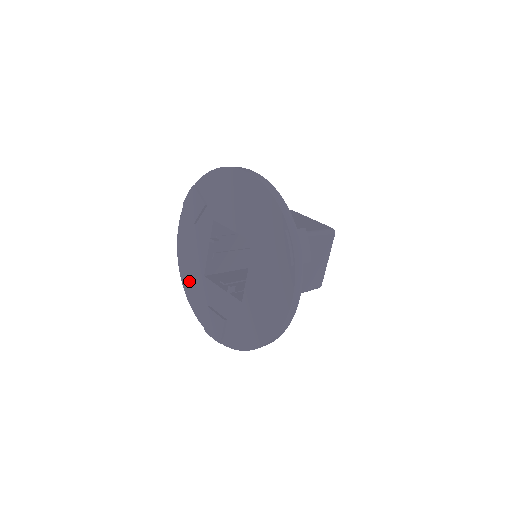
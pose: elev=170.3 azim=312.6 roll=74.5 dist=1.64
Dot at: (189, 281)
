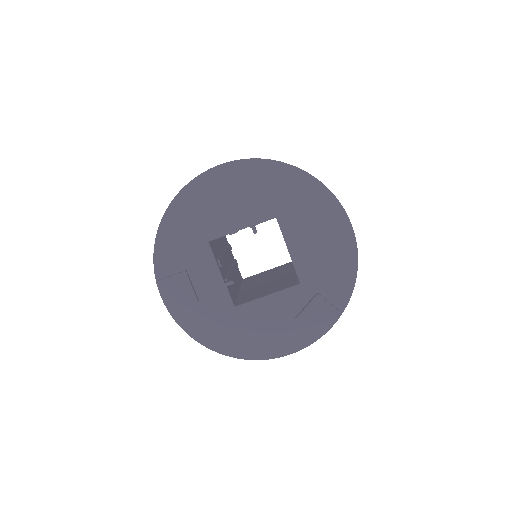
Dot at: (180, 222)
